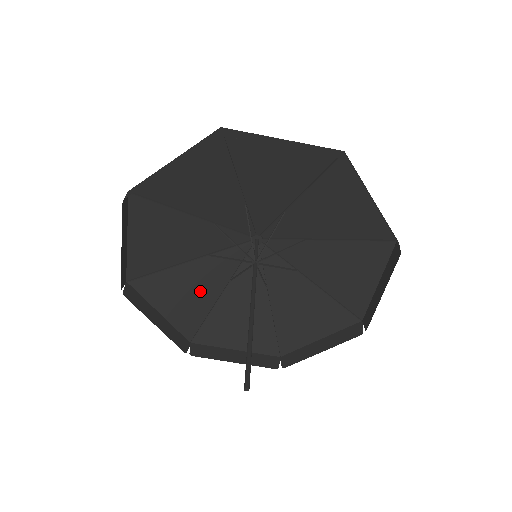
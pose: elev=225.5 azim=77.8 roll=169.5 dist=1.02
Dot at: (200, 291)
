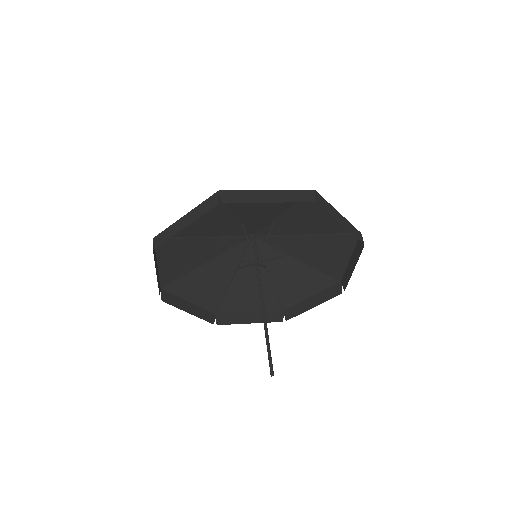
Dot at: (216, 281)
